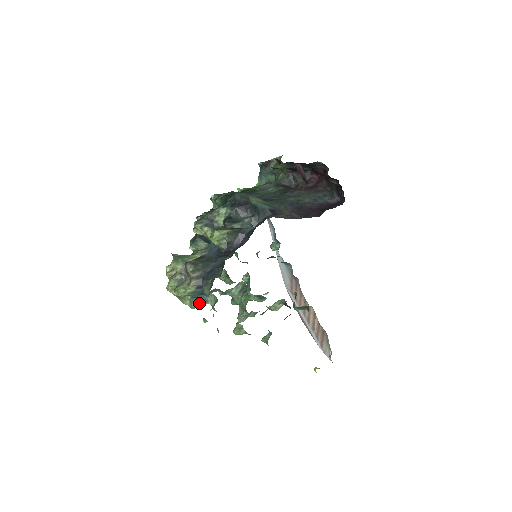
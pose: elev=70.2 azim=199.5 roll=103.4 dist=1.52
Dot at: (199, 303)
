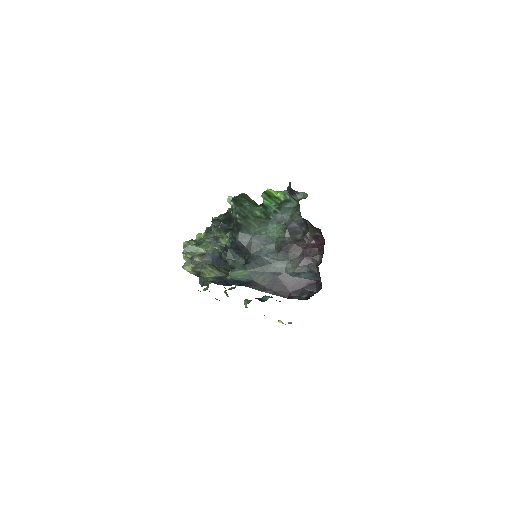
Dot at: occluded
